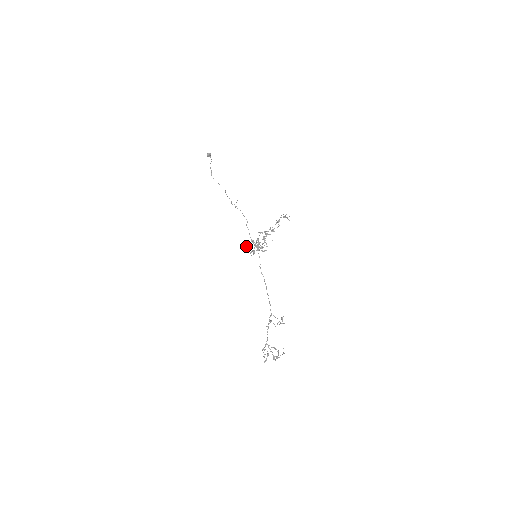
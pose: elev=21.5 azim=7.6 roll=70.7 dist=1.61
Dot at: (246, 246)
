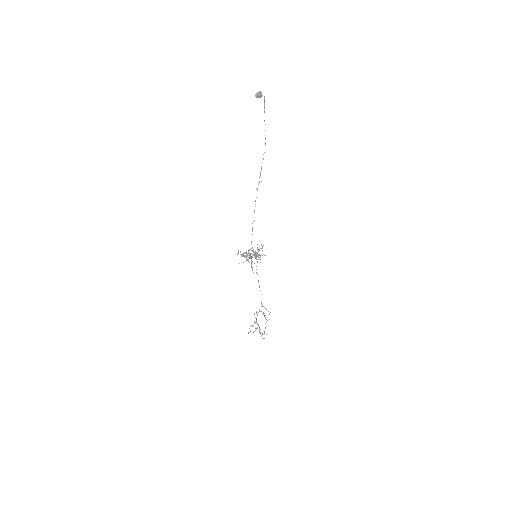
Dot at: occluded
